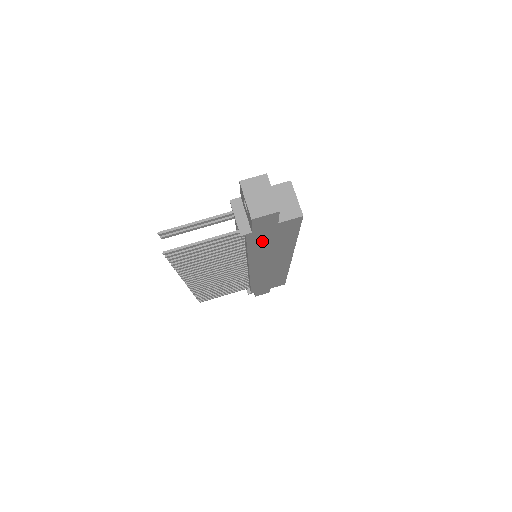
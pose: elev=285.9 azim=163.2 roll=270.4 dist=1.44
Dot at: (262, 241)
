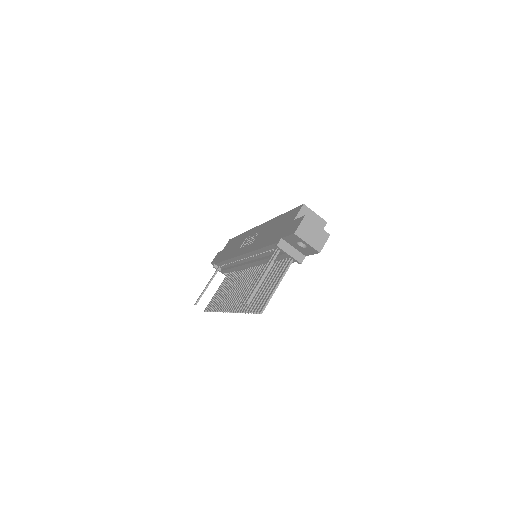
Dot at: occluded
